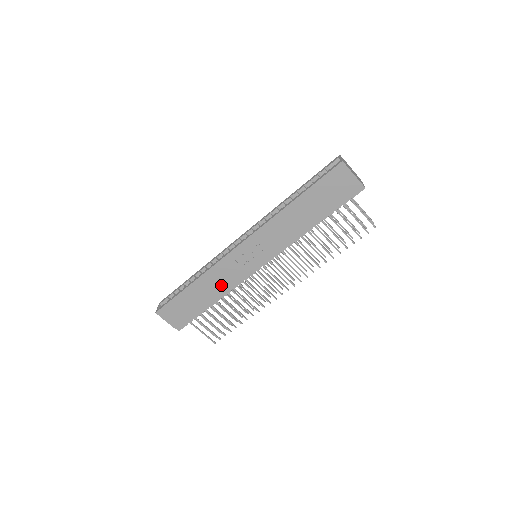
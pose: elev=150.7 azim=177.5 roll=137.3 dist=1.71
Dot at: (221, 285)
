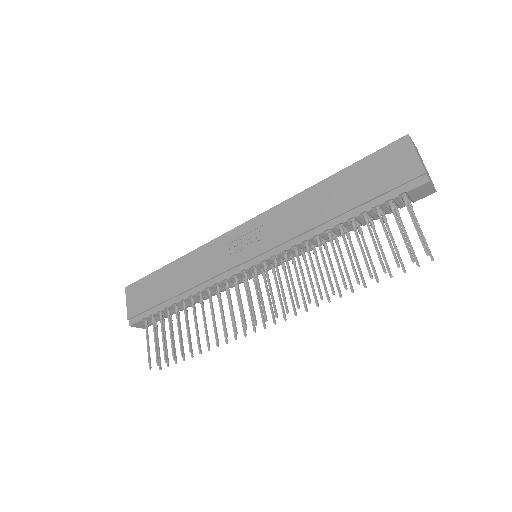
Dot at: (198, 275)
